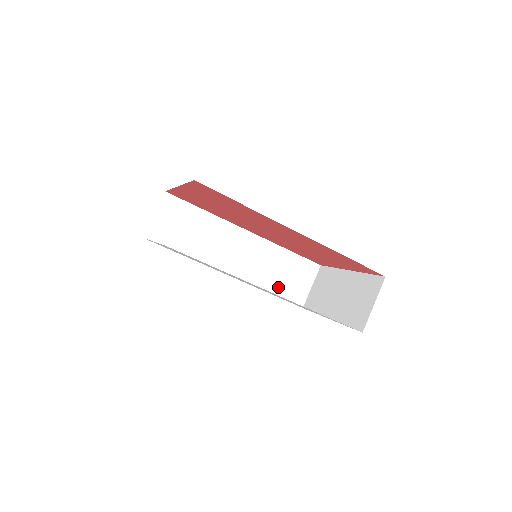
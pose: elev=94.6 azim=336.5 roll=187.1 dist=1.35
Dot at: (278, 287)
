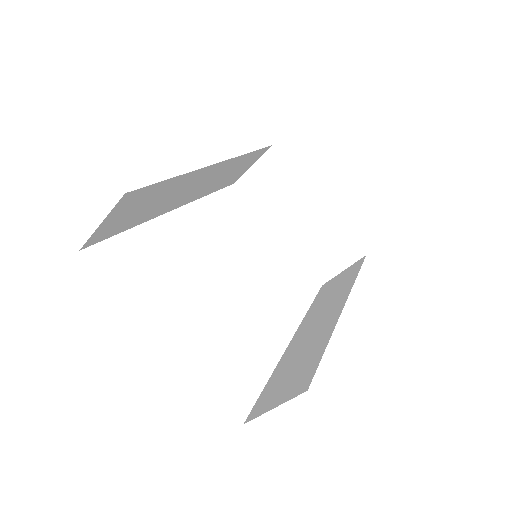
Dot at: (222, 184)
